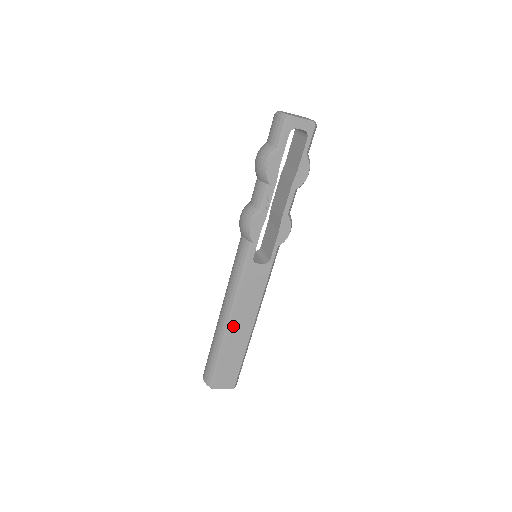
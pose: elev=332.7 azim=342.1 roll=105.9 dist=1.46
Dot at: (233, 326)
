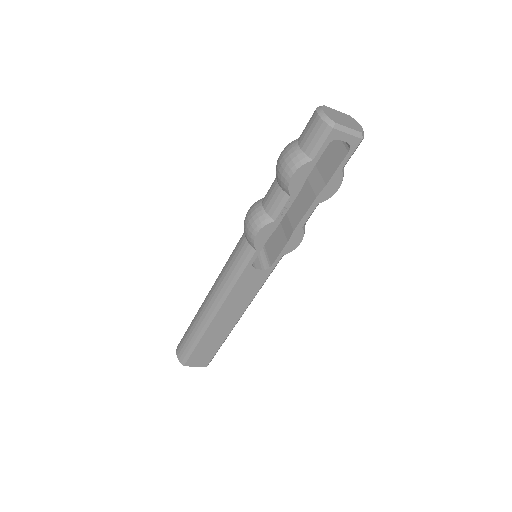
Dot at: (216, 319)
